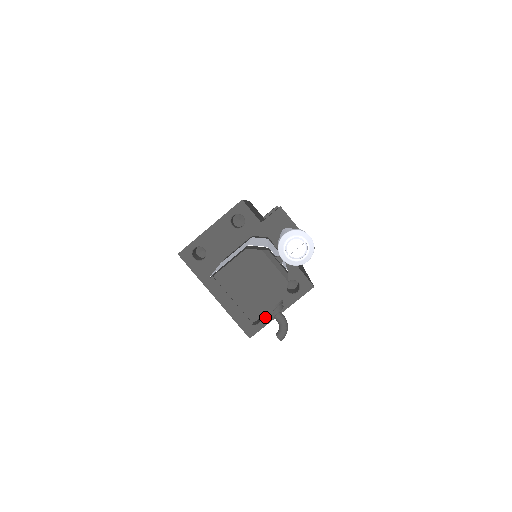
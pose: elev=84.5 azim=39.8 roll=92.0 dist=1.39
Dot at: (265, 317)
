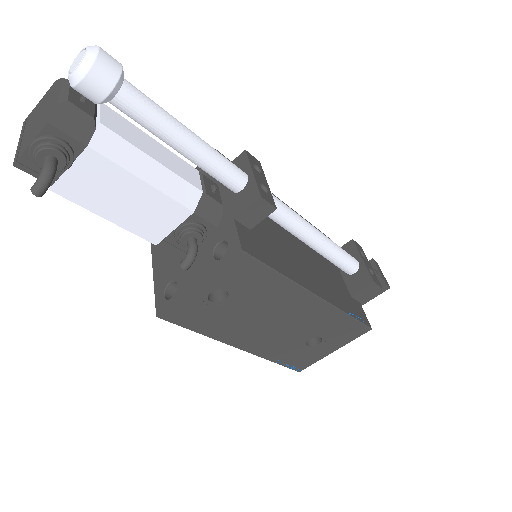
Dot at: (35, 160)
